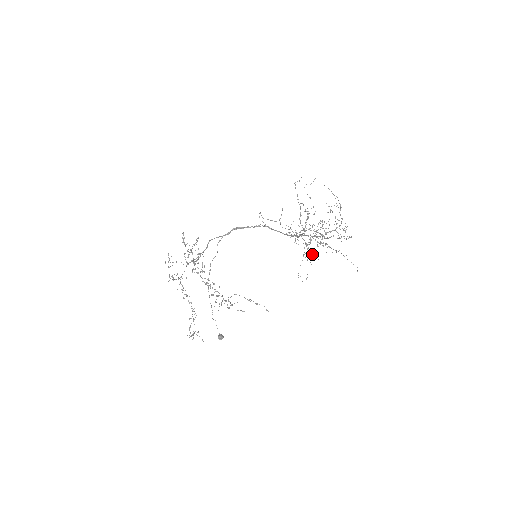
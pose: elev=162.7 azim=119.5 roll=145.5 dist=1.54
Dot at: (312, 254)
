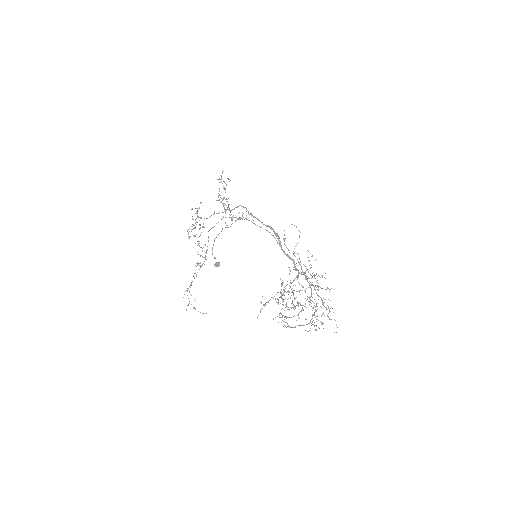
Dot at: (286, 303)
